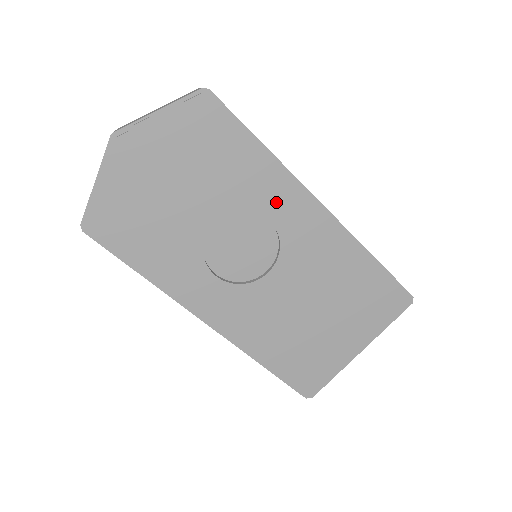
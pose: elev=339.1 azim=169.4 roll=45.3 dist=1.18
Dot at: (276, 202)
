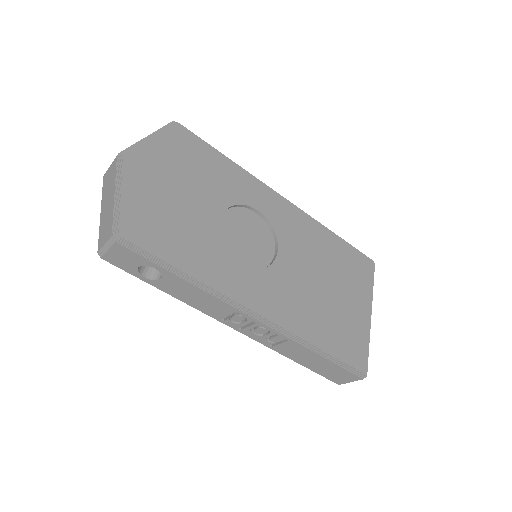
Dot at: (255, 196)
